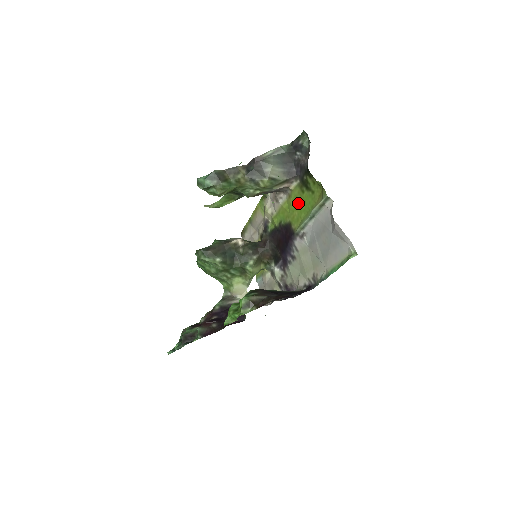
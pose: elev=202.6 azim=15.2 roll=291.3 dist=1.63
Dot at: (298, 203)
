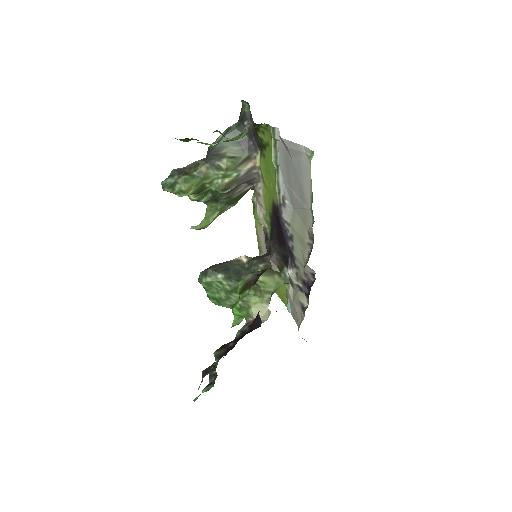
Dot at: (267, 173)
